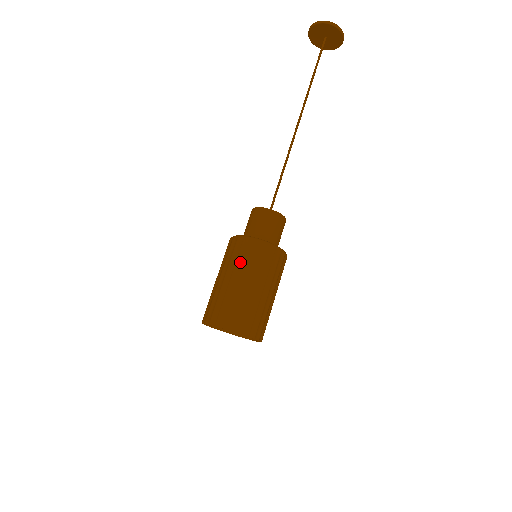
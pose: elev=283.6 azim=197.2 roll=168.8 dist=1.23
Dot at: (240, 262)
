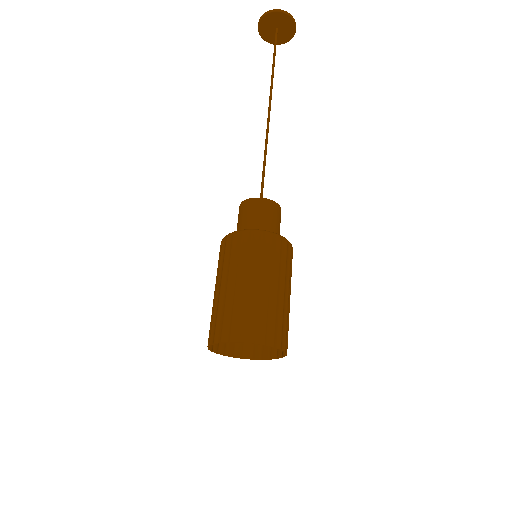
Dot at: (227, 262)
